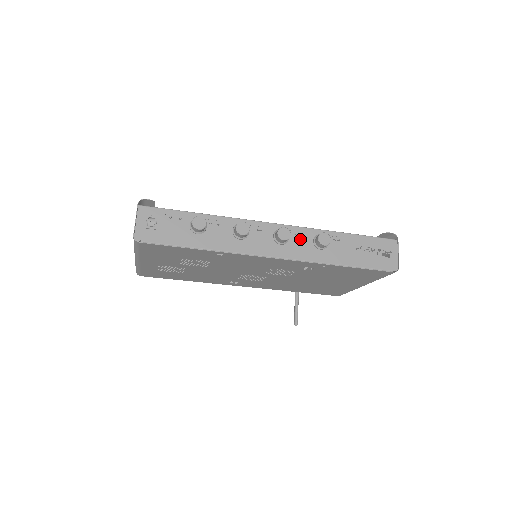
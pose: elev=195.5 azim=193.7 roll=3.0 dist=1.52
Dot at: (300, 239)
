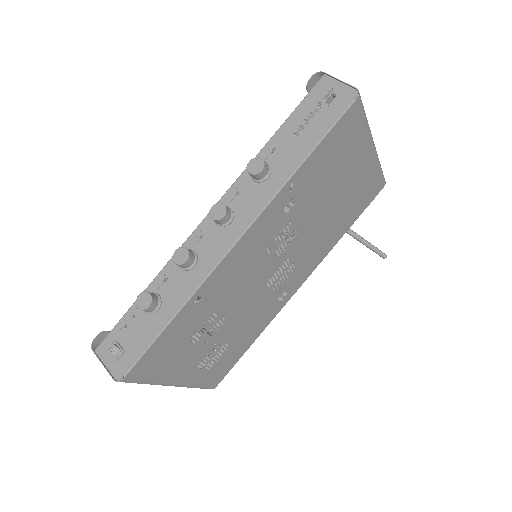
Dot at: (241, 196)
